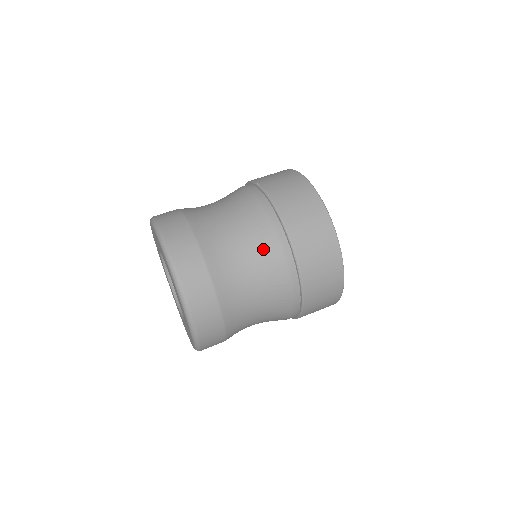
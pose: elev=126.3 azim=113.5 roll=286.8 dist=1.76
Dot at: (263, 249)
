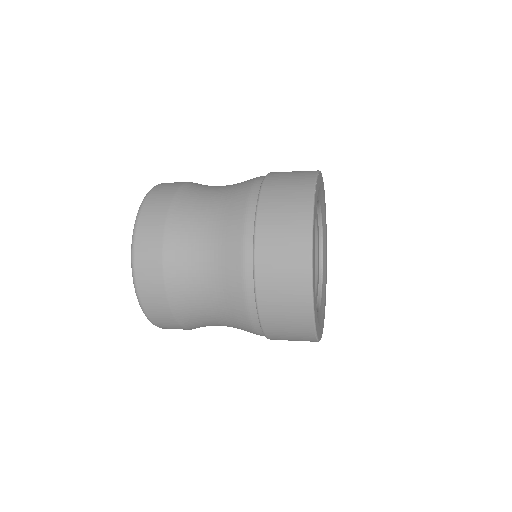
Dot at: (239, 185)
